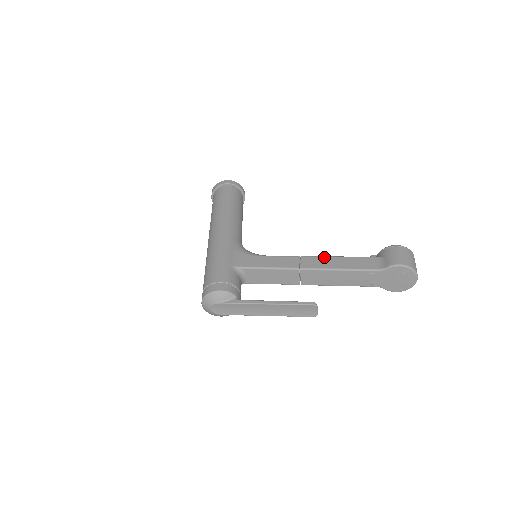
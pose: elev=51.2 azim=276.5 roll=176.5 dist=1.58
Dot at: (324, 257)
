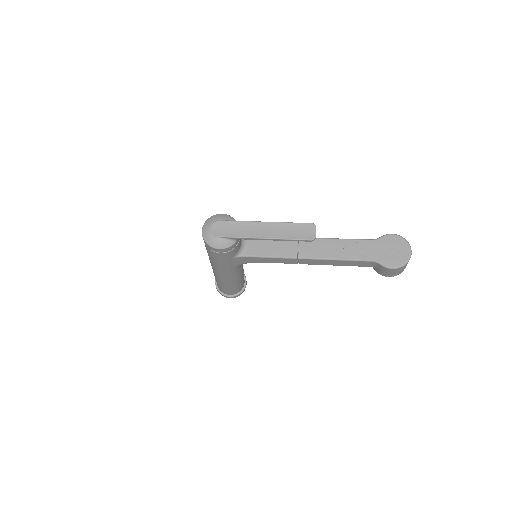
Dot at: occluded
